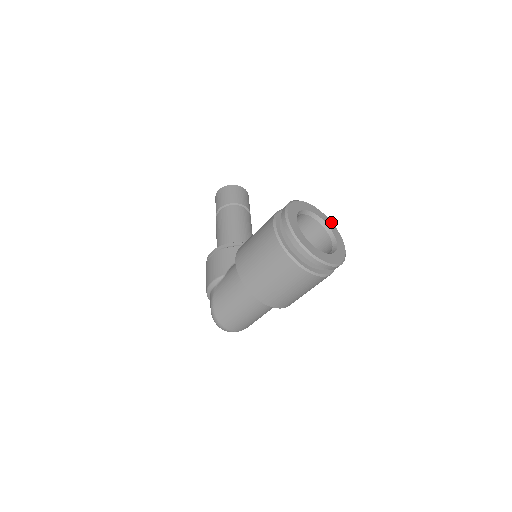
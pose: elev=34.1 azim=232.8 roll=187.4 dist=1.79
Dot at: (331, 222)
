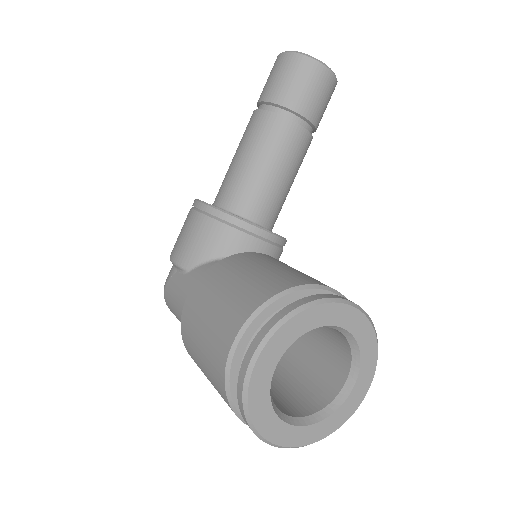
Dot at: (375, 339)
